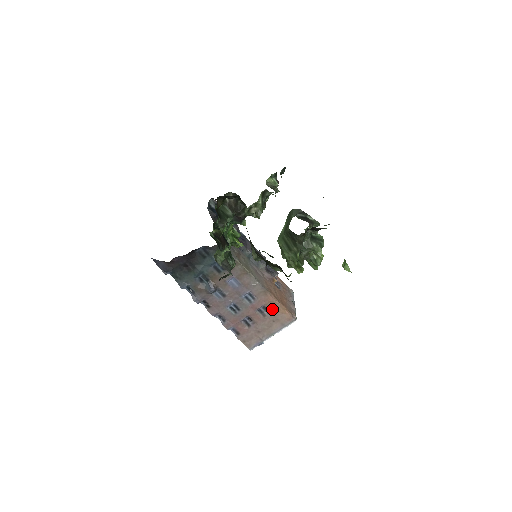
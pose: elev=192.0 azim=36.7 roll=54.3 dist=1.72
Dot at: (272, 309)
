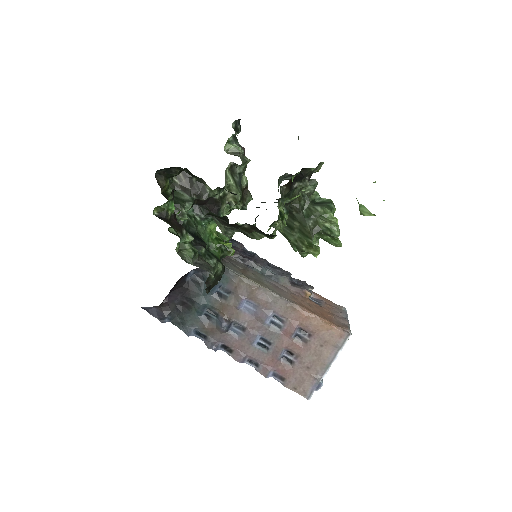
Dot at: (312, 328)
